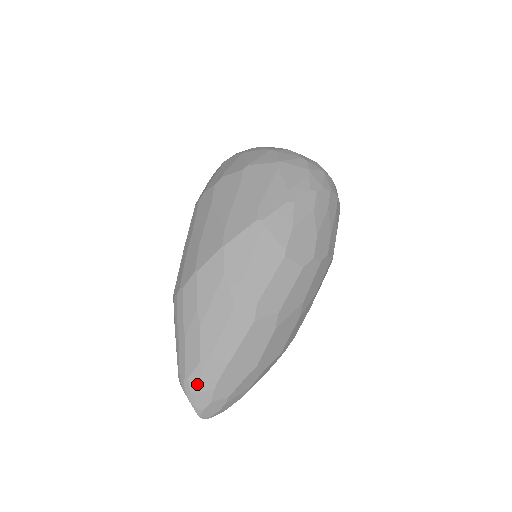
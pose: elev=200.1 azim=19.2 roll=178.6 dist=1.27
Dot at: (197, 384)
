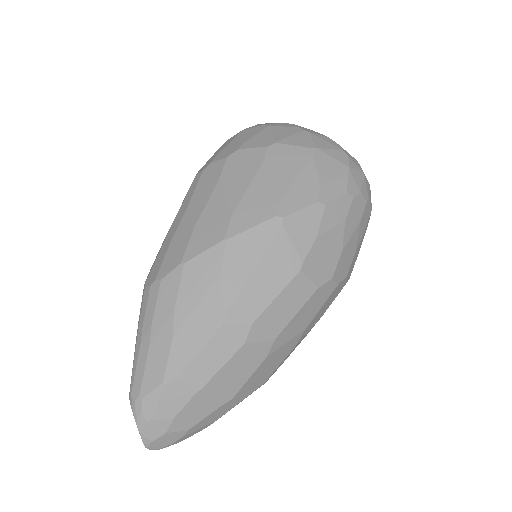
Dot at: (152, 408)
